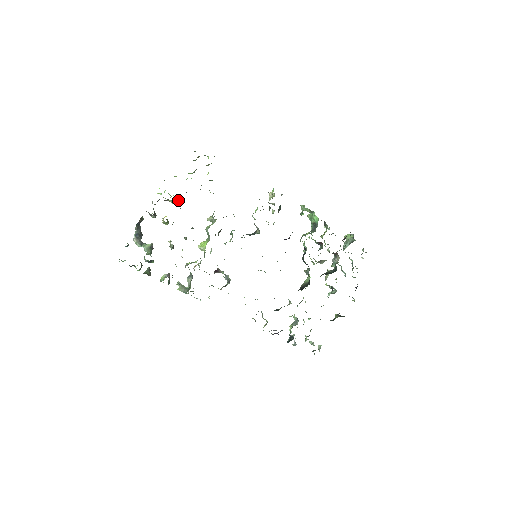
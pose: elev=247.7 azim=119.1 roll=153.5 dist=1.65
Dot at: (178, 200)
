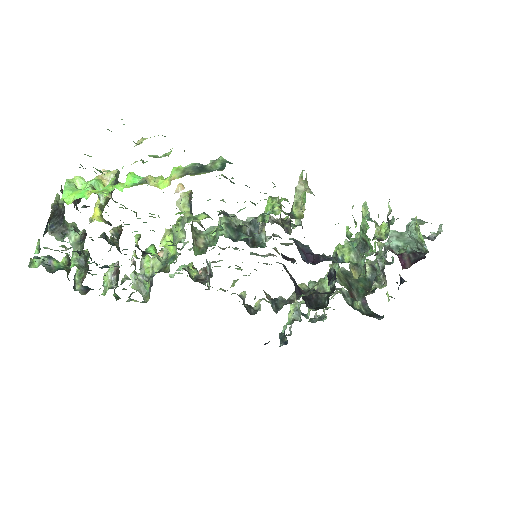
Dot at: occluded
